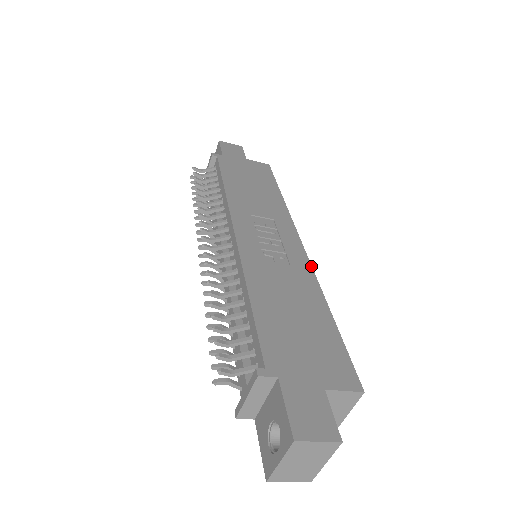
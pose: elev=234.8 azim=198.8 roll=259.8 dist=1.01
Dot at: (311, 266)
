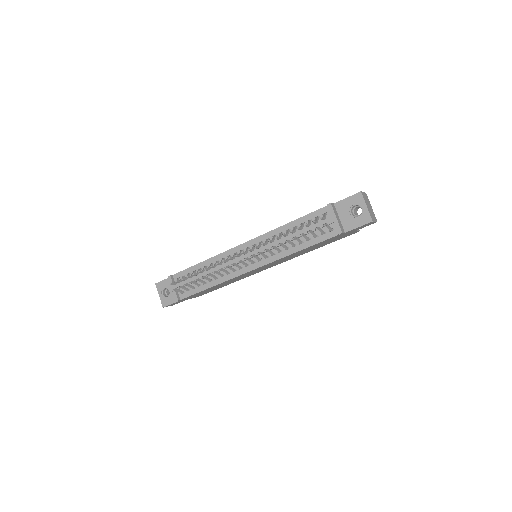
Dot at: occluded
